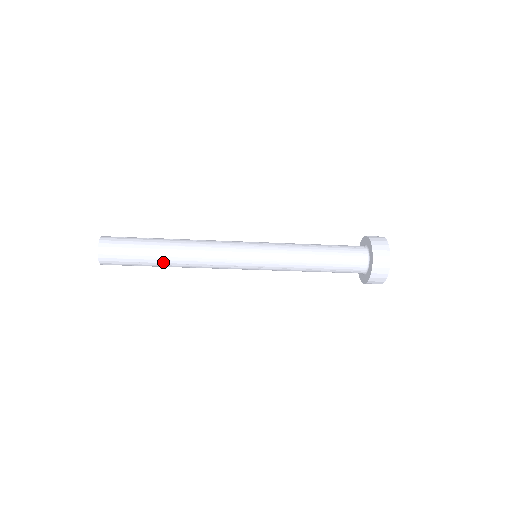
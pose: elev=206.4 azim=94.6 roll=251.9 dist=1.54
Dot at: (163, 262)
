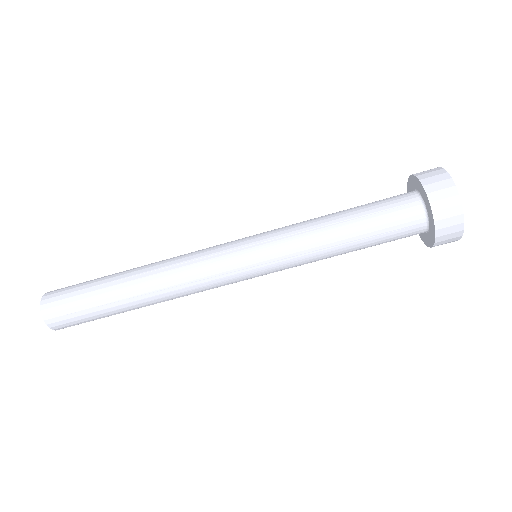
Dot at: (126, 297)
